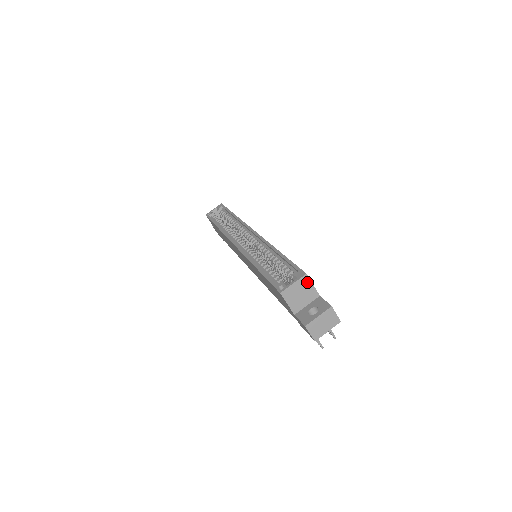
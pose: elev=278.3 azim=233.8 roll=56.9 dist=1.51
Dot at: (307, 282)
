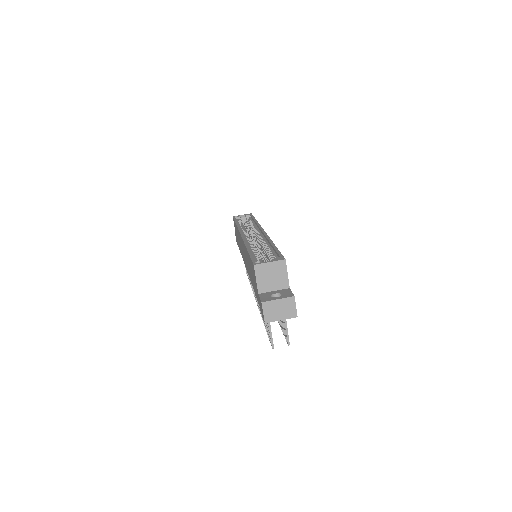
Dot at: (283, 268)
